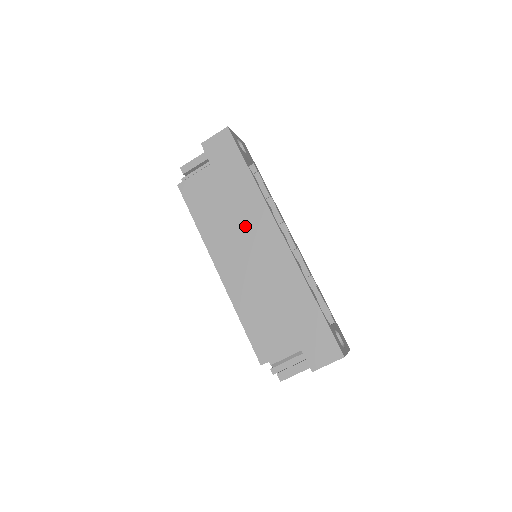
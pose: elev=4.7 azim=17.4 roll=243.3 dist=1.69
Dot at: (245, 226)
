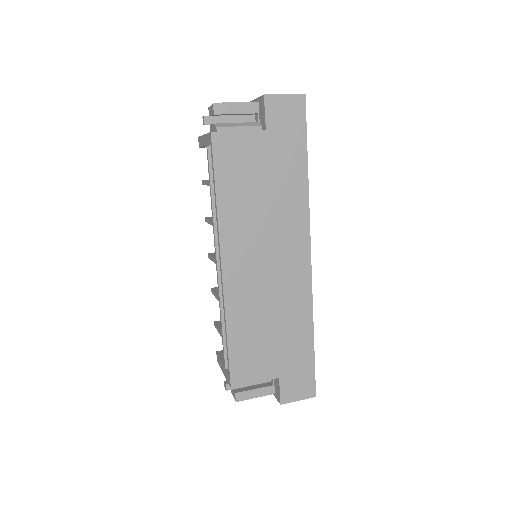
Dot at: (276, 229)
